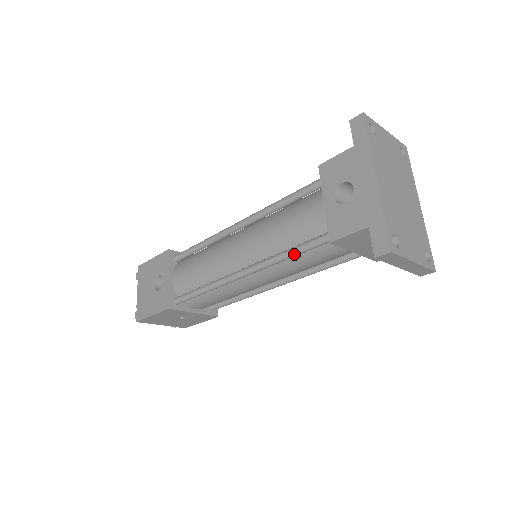
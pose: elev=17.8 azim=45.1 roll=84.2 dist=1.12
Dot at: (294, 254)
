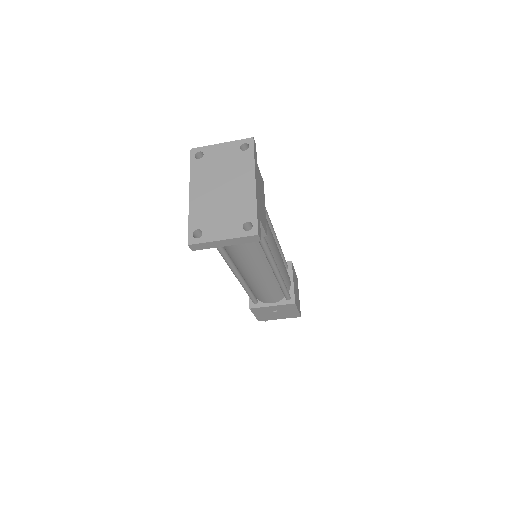
Dot at: (222, 255)
